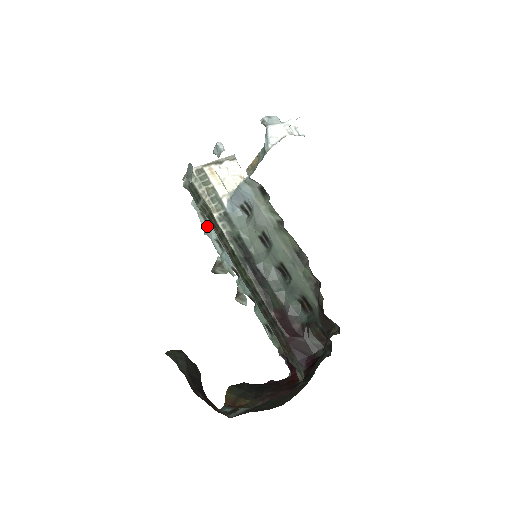
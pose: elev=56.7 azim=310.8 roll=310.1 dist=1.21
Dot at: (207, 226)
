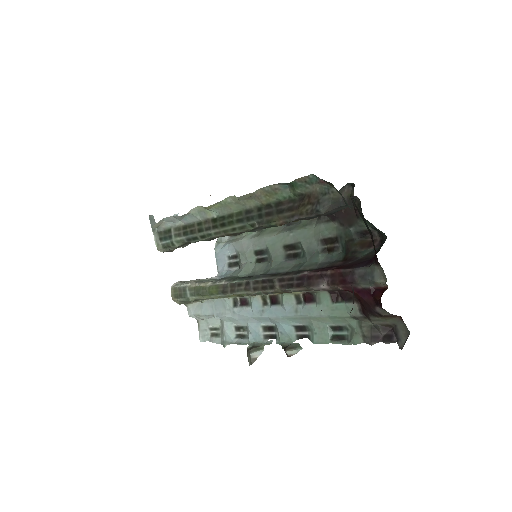
Dot at: (222, 336)
